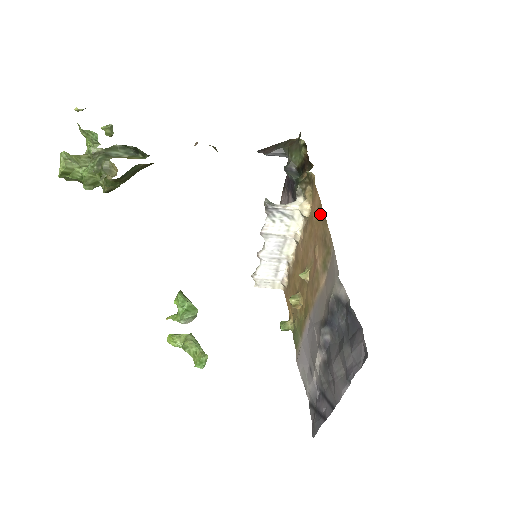
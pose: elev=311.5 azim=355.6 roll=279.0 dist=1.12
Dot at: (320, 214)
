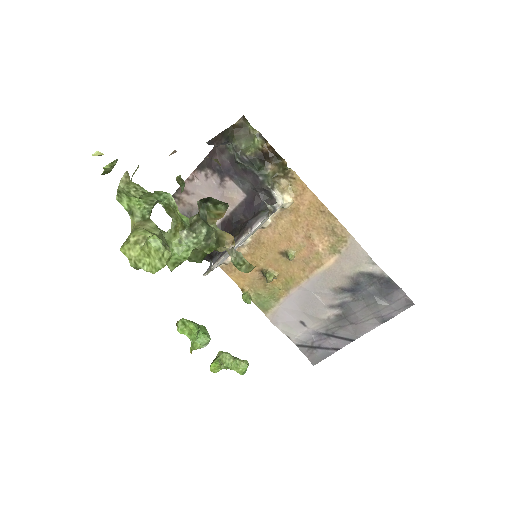
Dot at: (318, 209)
